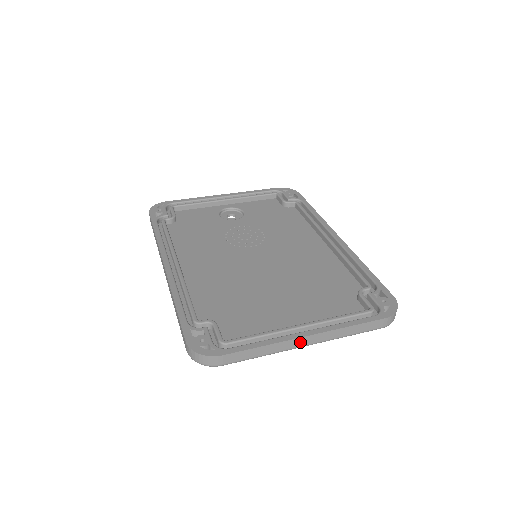
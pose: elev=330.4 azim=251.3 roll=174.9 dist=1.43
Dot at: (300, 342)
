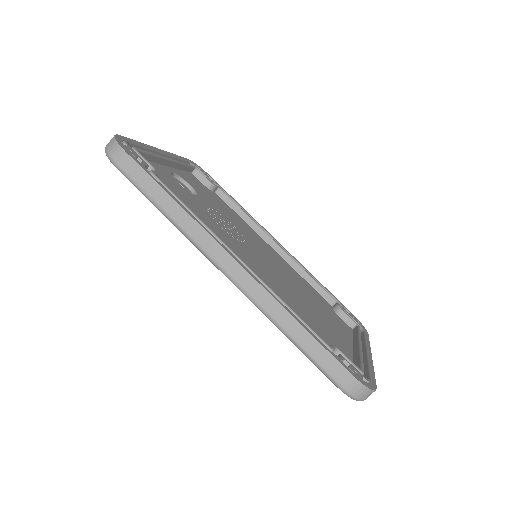
Dot at: occluded
